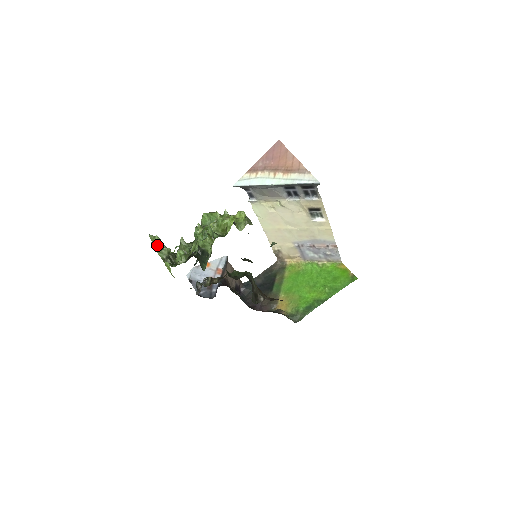
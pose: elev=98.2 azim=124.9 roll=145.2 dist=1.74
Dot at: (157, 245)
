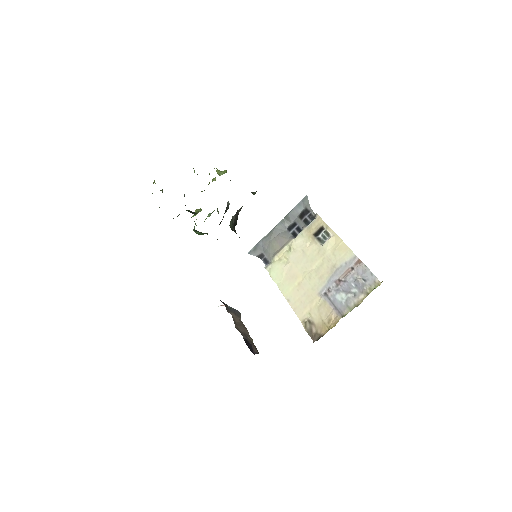
Dot at: occluded
